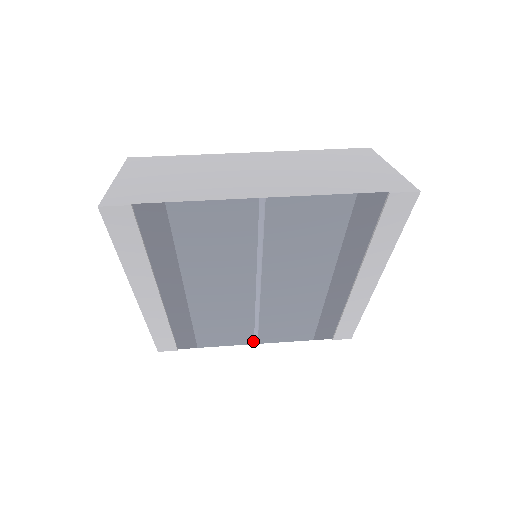
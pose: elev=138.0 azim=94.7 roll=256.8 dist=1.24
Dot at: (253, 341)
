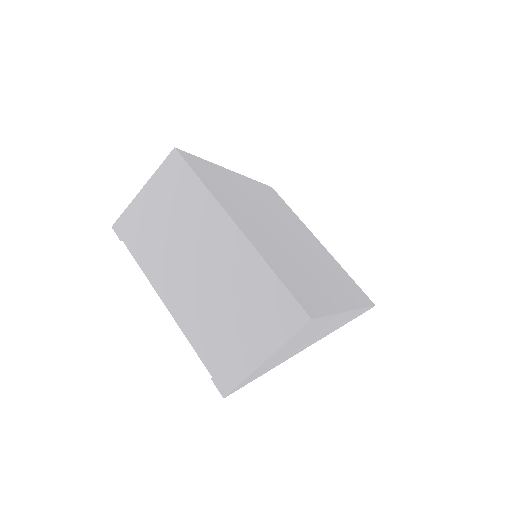
Dot at: occluded
